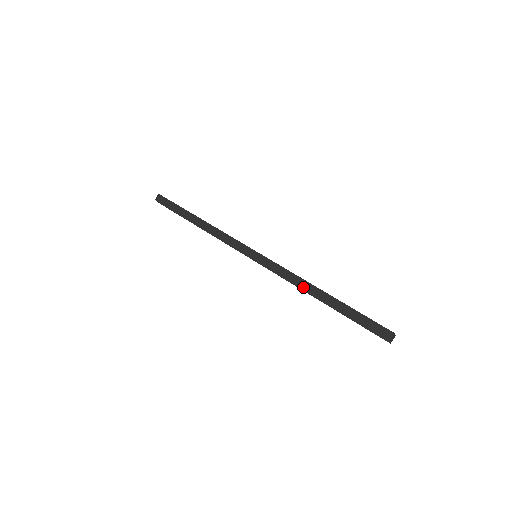
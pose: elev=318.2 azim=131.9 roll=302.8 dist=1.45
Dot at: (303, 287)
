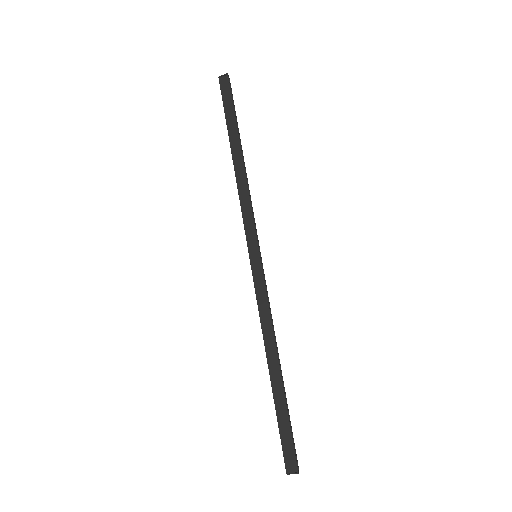
Dot at: (266, 339)
